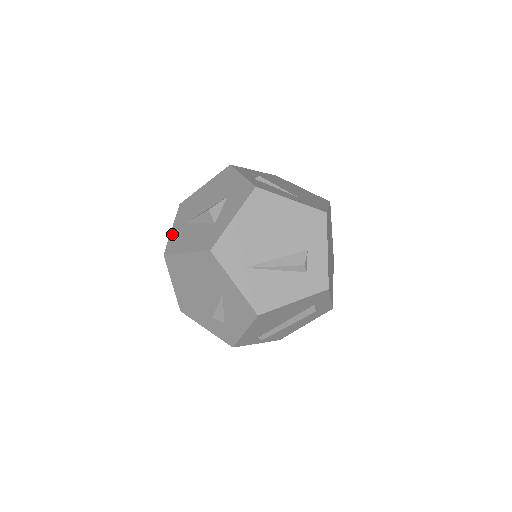
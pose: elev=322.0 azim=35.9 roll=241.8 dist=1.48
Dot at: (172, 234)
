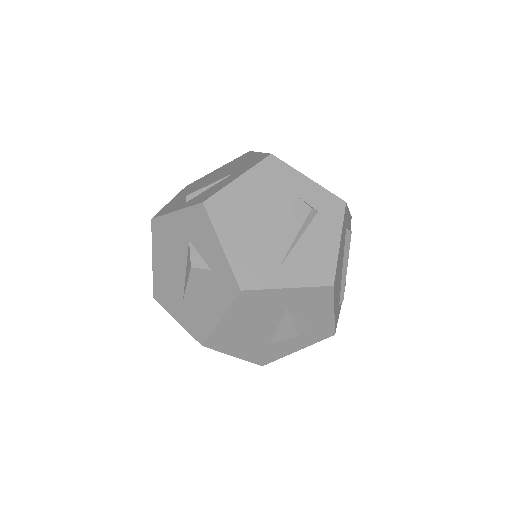
Dot at: (184, 324)
